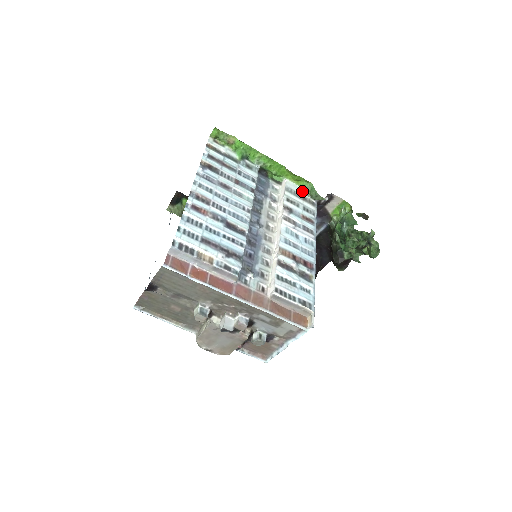
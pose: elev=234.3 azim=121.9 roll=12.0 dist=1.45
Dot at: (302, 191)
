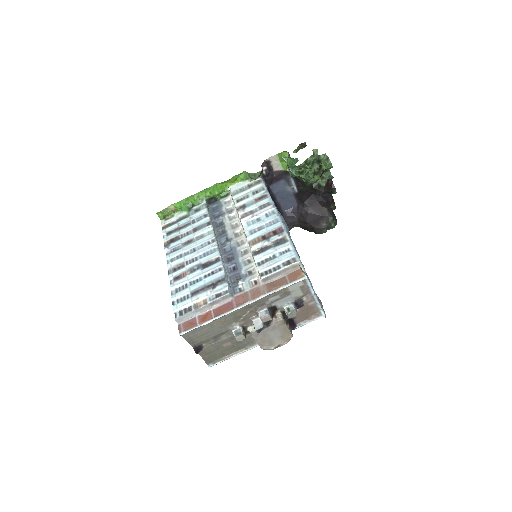
Dot at: (245, 182)
